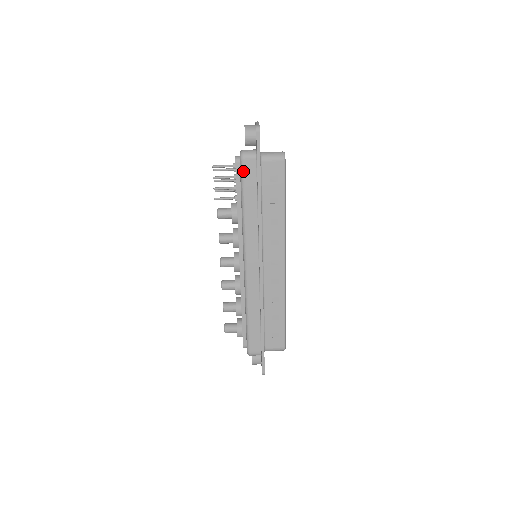
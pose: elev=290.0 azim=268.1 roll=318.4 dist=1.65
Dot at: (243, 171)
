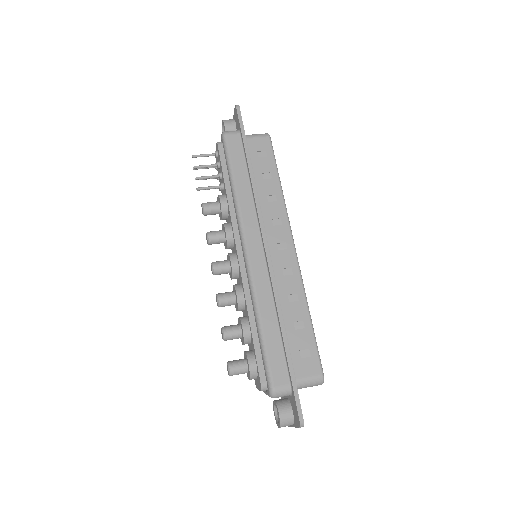
Dot at: (228, 146)
